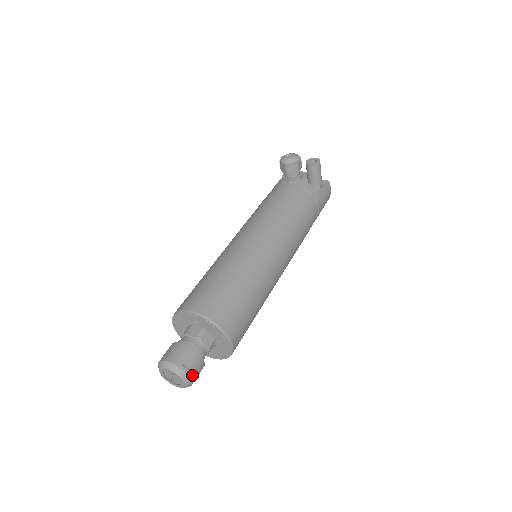
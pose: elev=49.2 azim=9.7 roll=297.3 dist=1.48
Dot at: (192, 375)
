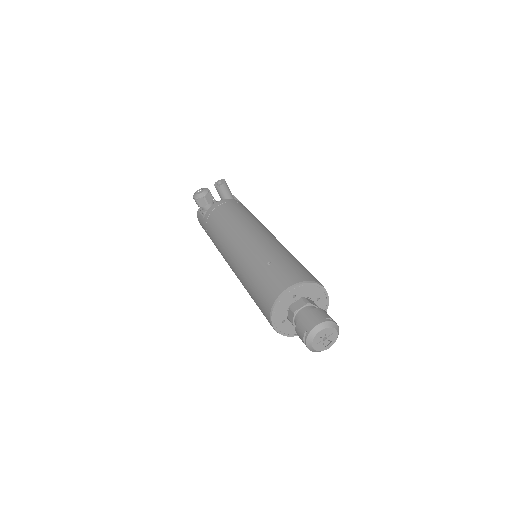
Dot at: occluded
